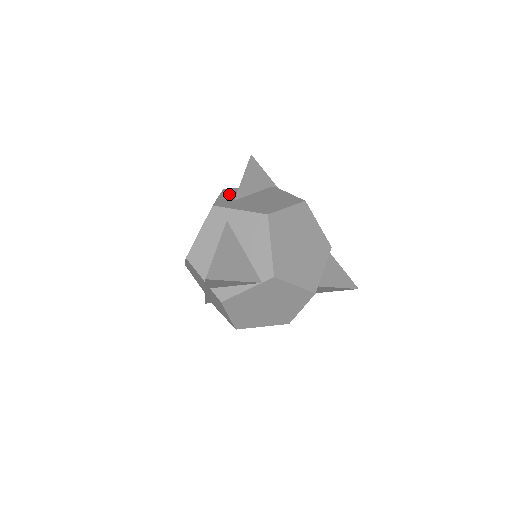
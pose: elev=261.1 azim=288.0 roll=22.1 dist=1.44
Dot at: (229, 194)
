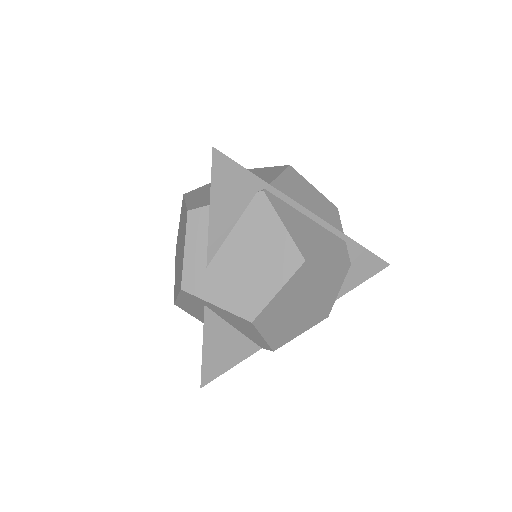
Dot at: (197, 238)
